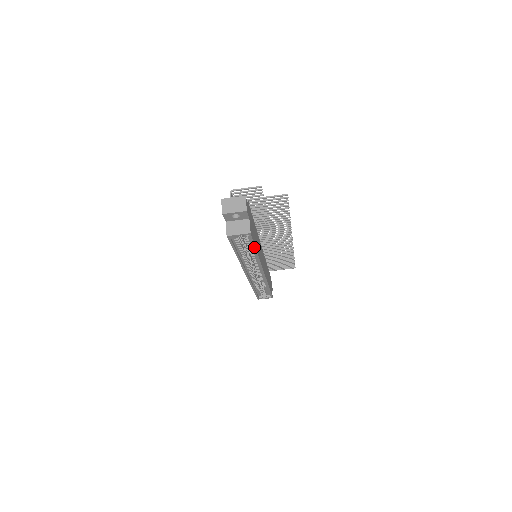
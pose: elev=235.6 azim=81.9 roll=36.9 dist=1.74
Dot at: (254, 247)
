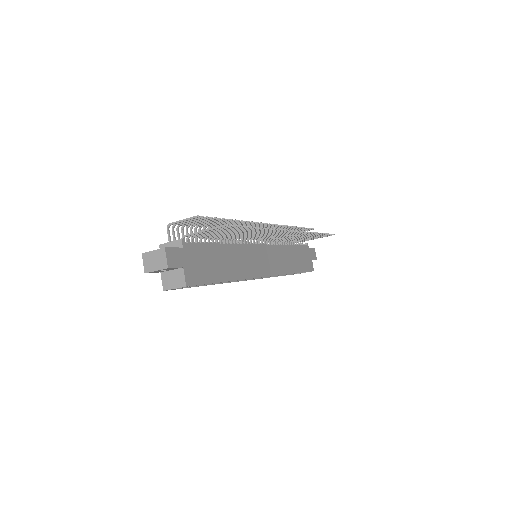
Dot at: occluded
